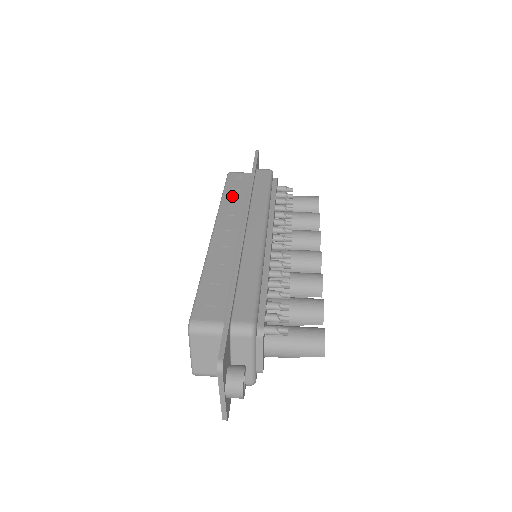
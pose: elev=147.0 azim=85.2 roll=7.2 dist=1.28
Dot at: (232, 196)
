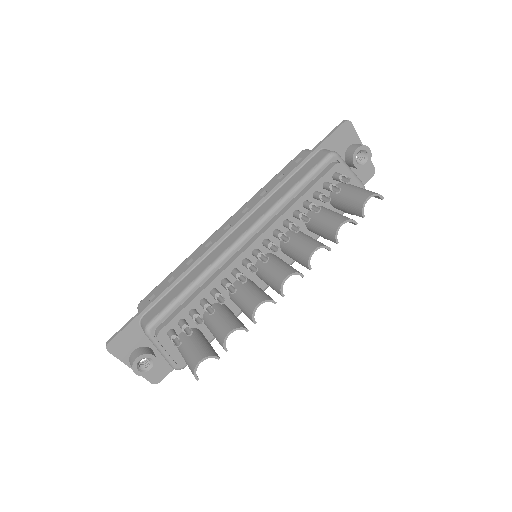
Dot at: (272, 184)
